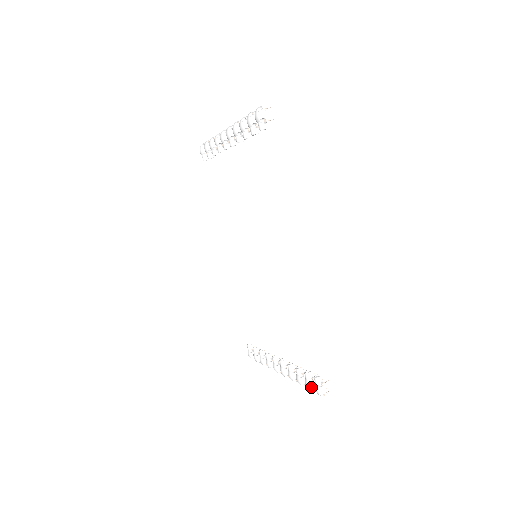
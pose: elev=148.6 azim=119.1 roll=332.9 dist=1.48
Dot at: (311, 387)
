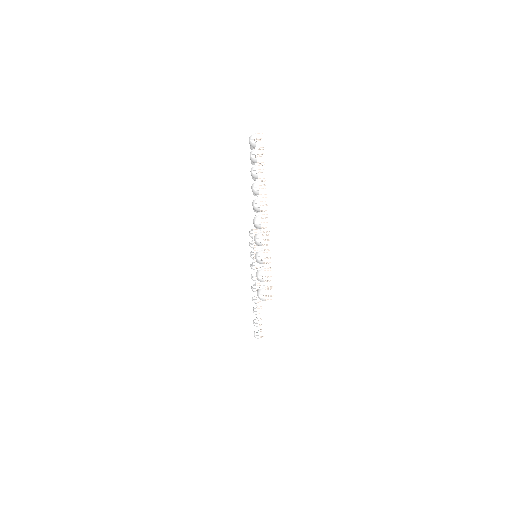
Dot at: occluded
